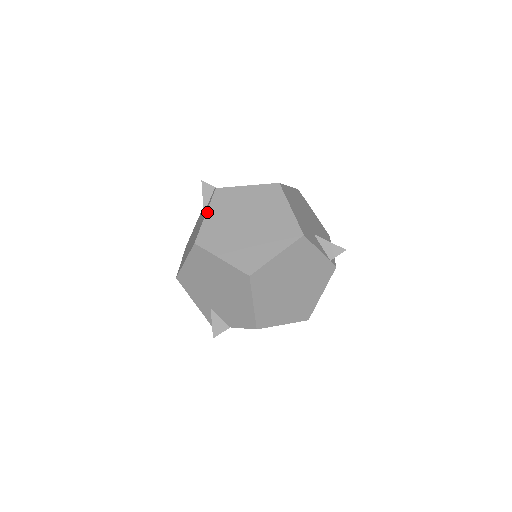
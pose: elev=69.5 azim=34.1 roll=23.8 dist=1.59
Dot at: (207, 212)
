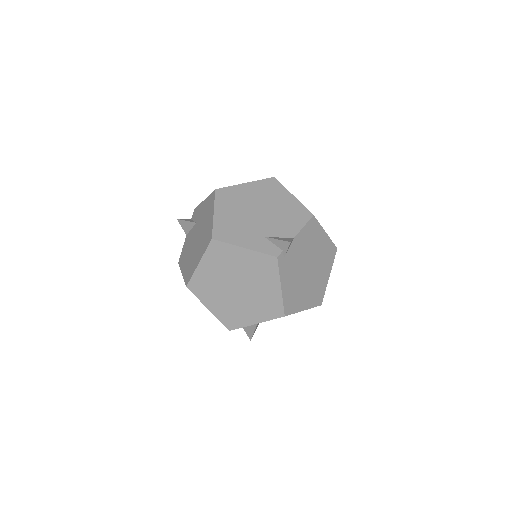
Dot at: (203, 201)
